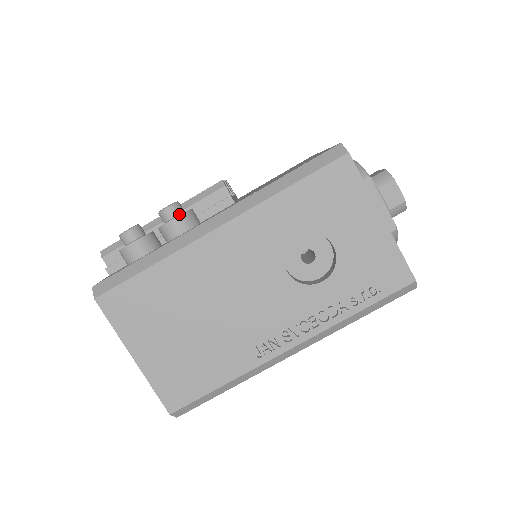
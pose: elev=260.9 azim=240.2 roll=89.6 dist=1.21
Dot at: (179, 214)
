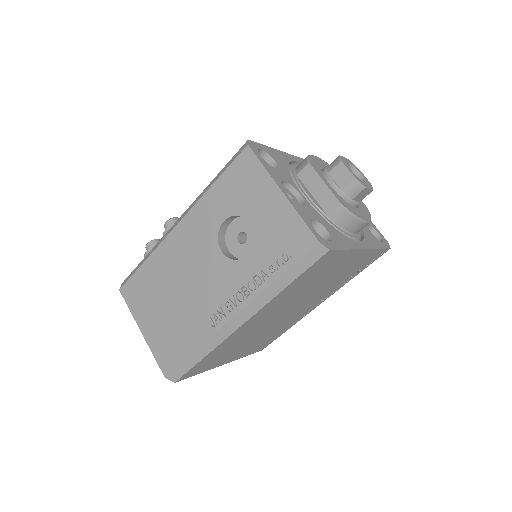
Dot at: occluded
